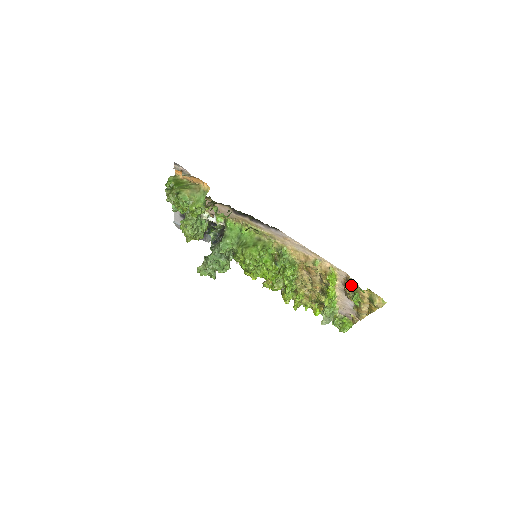
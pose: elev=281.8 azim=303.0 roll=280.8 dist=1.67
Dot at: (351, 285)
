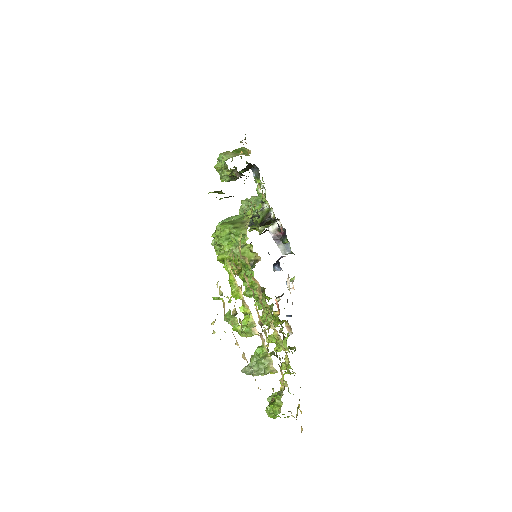
Dot at: occluded
